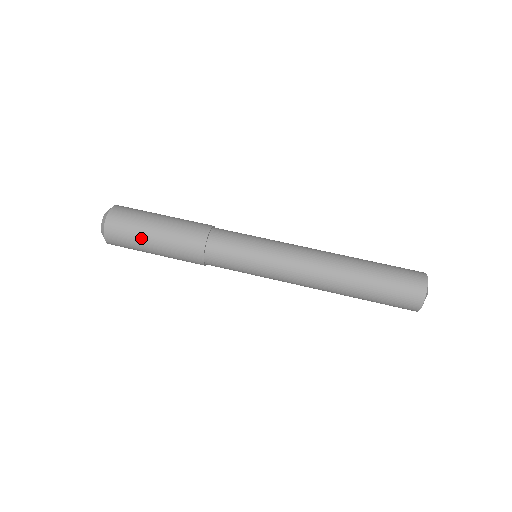
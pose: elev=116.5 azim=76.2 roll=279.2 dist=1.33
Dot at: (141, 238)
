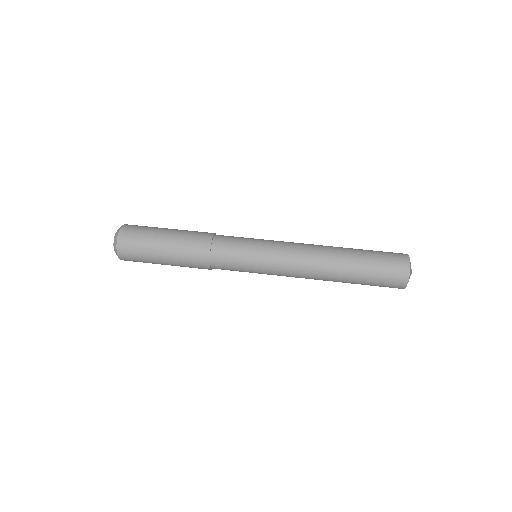
Dot at: (155, 231)
